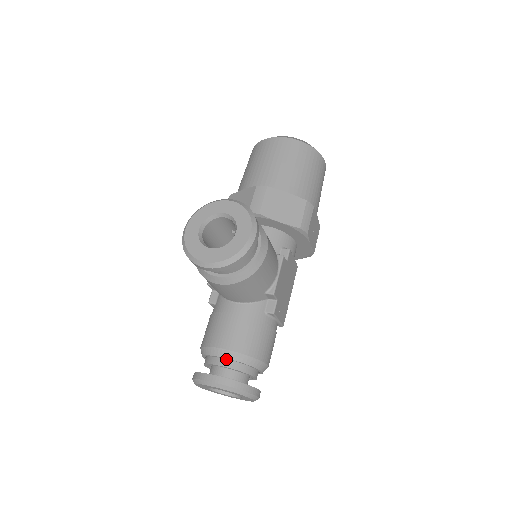
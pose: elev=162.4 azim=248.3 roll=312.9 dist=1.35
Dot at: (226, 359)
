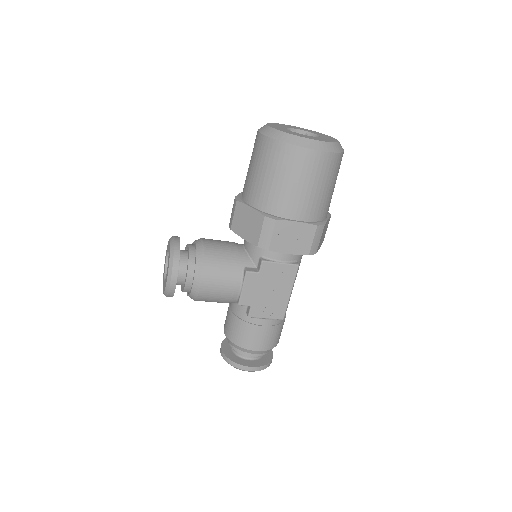
Dot at: occluded
